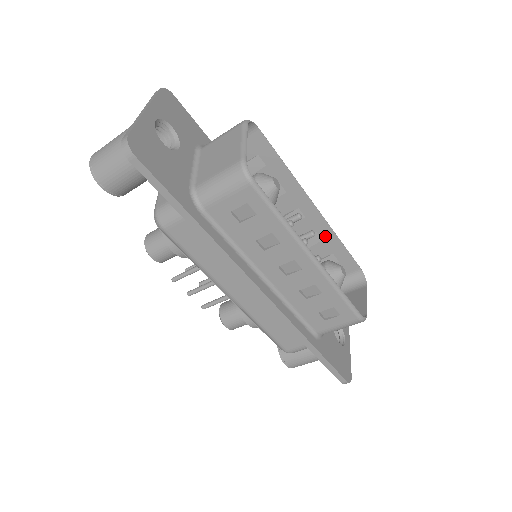
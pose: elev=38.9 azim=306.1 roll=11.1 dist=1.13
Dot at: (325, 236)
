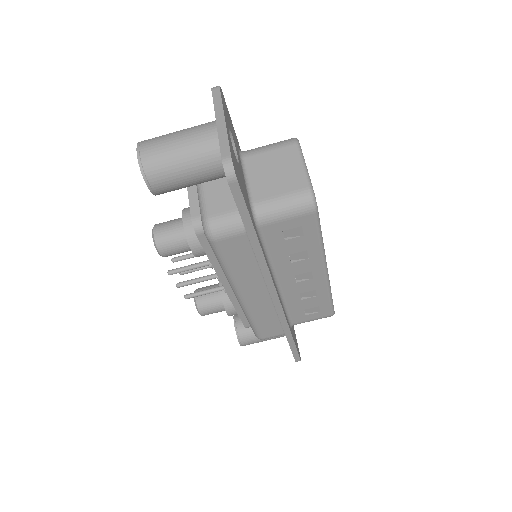
Dot at: occluded
